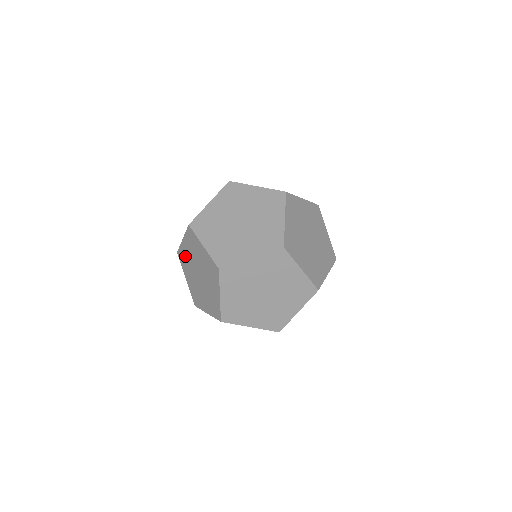
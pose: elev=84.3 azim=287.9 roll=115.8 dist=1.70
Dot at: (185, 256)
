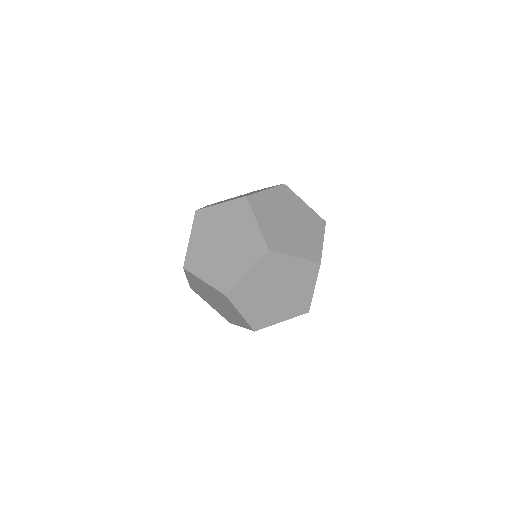
Dot at: (220, 312)
